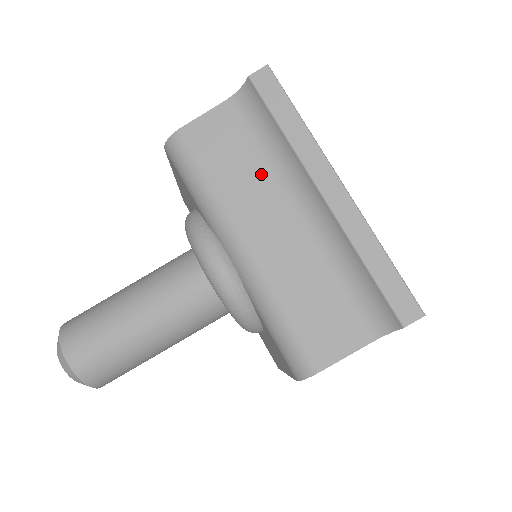
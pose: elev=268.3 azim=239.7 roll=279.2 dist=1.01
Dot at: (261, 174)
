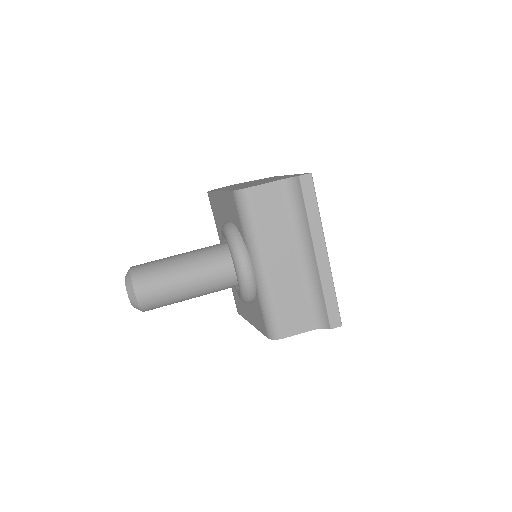
Dot at: (286, 229)
